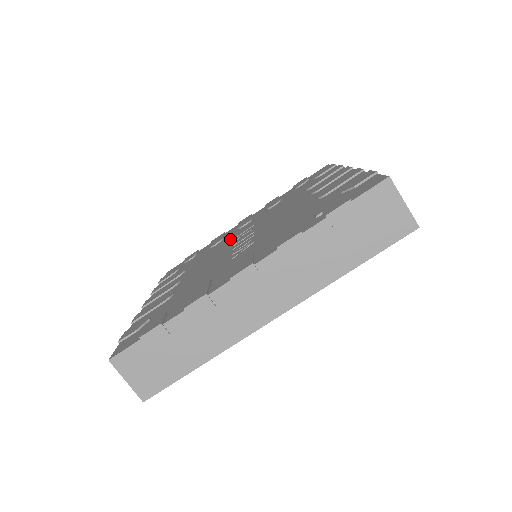
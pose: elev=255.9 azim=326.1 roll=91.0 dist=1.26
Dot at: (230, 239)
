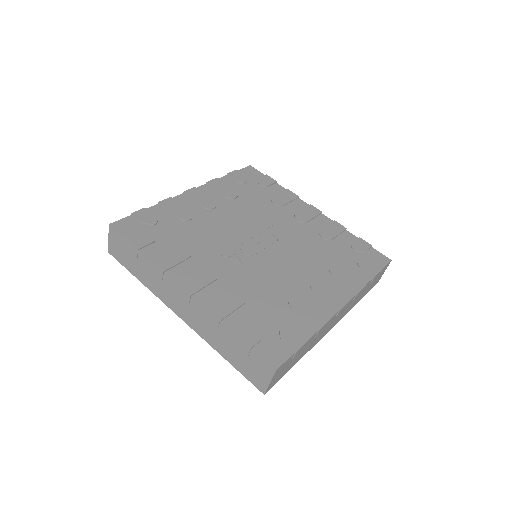
Dot at: (274, 219)
